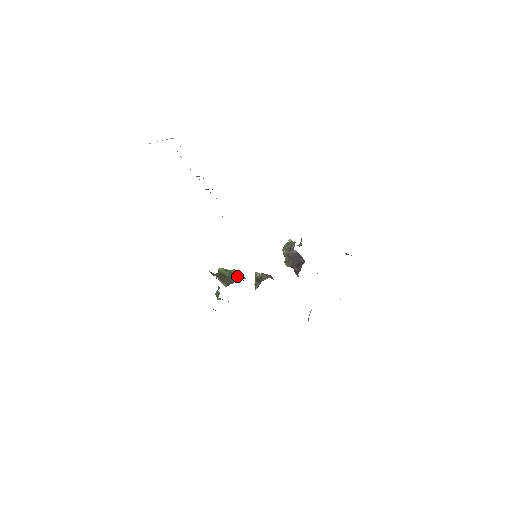
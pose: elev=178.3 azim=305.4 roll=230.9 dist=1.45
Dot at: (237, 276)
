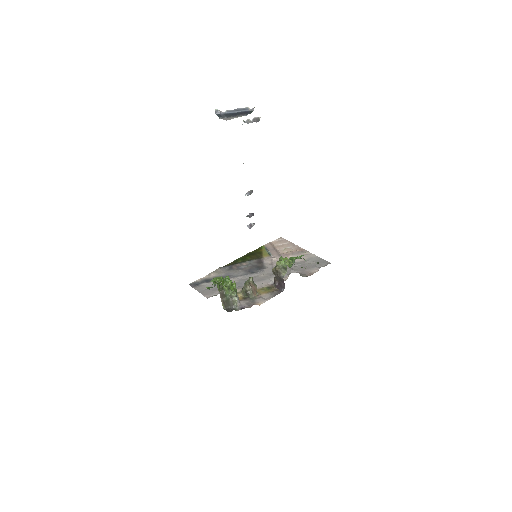
Dot at: (234, 301)
